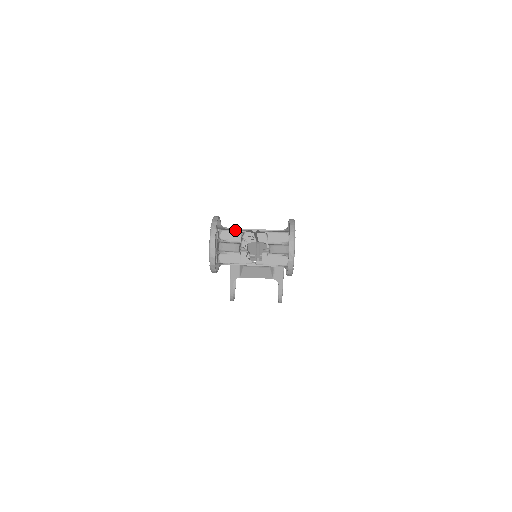
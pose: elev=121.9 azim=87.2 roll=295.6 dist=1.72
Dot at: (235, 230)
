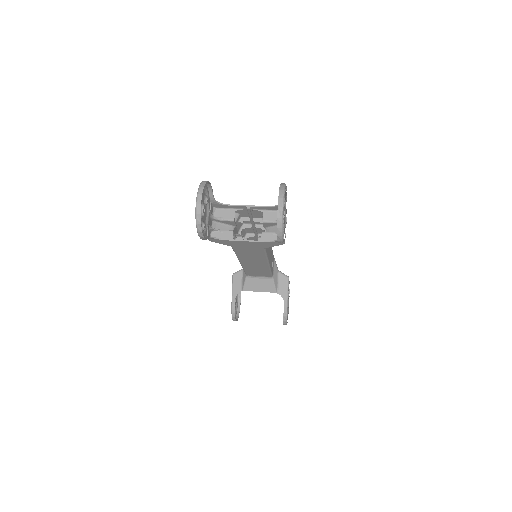
Dot at: (229, 208)
